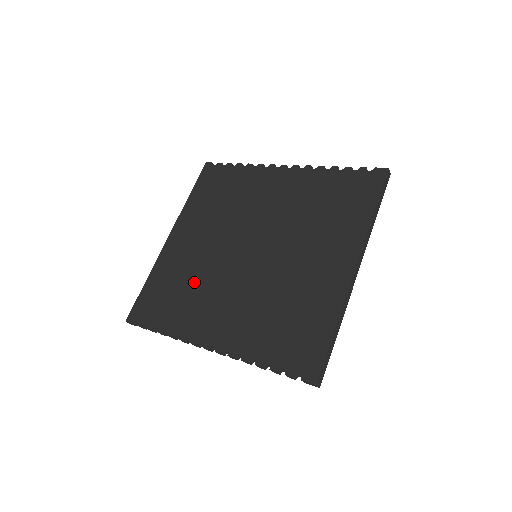
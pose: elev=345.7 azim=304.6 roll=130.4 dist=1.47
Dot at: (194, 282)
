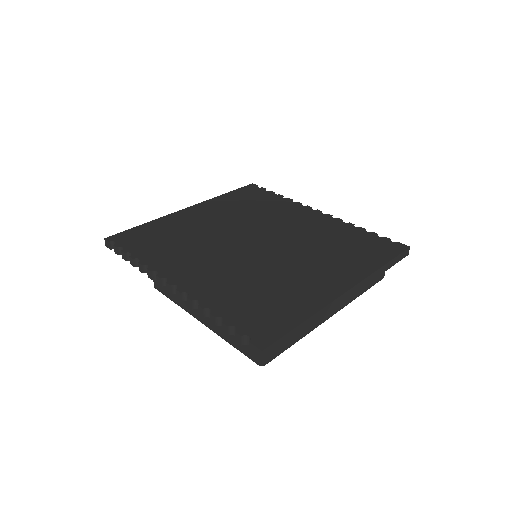
Dot at: (190, 241)
